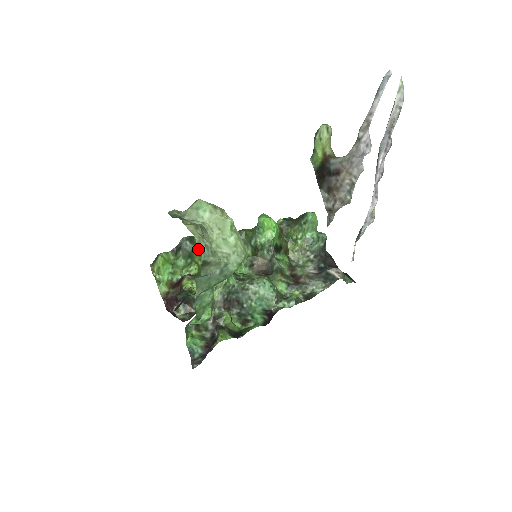
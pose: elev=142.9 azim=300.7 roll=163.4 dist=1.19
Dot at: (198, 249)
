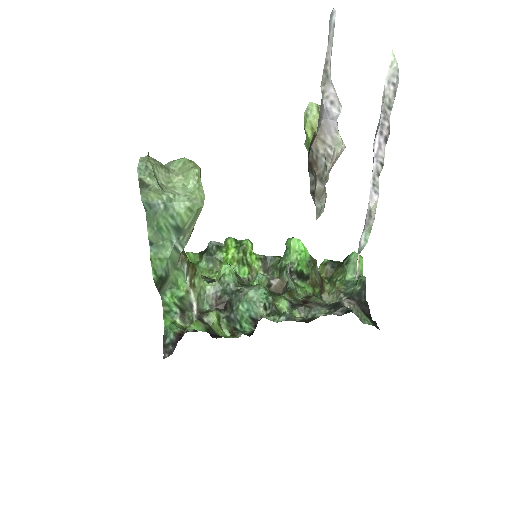
Dot at: (222, 256)
